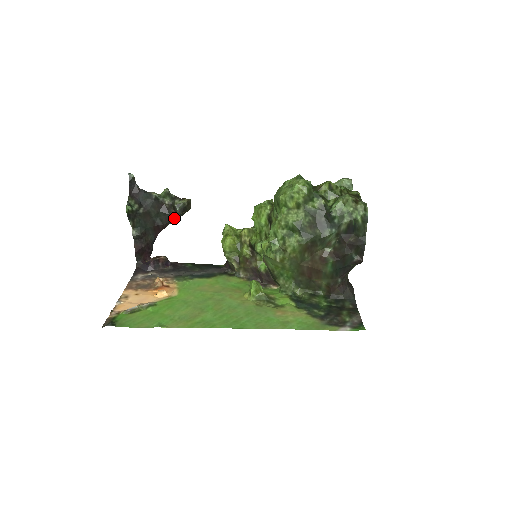
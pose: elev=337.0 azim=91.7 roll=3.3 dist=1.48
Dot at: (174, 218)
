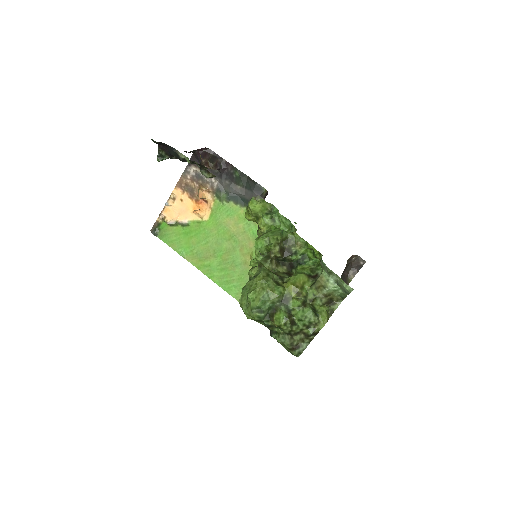
Dot at: occluded
